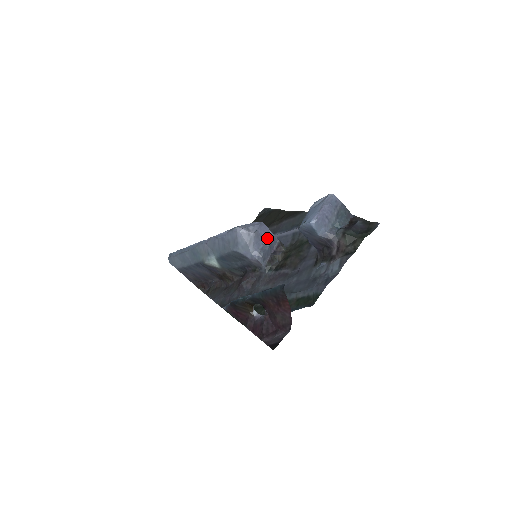
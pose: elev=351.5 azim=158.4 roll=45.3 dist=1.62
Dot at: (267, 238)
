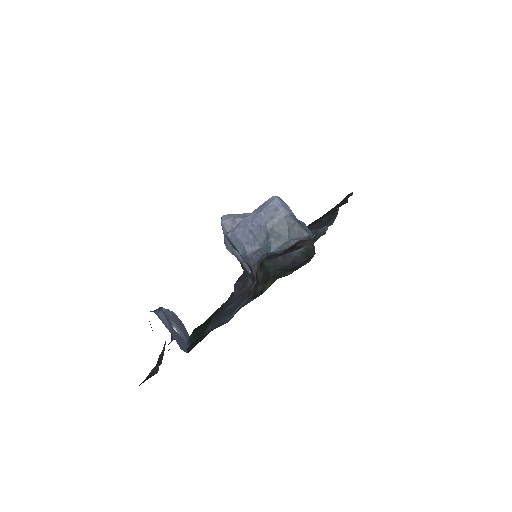
Dot at: occluded
